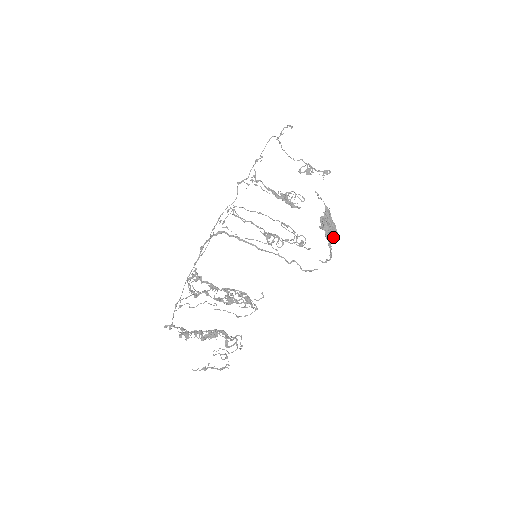
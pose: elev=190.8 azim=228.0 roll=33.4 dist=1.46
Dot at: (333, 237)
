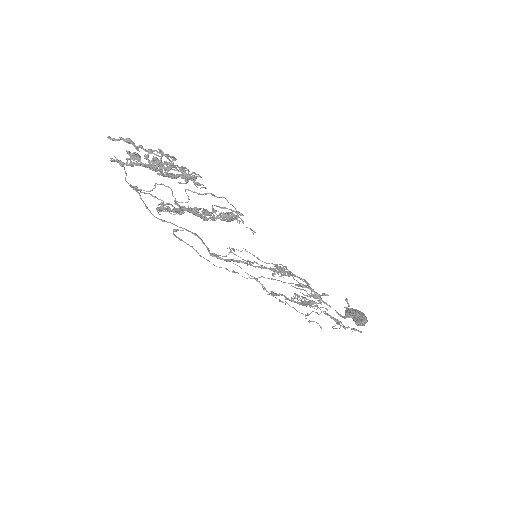
Dot at: (360, 320)
